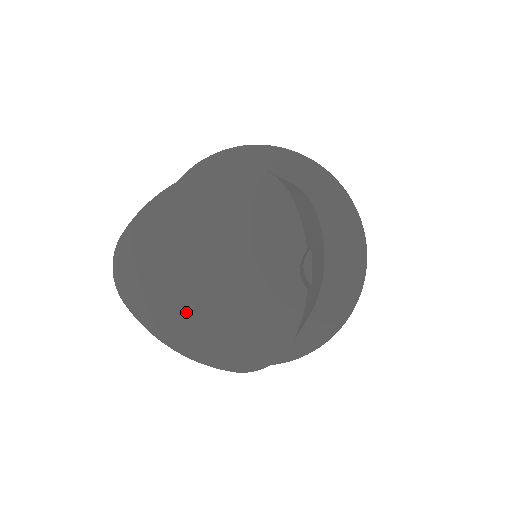
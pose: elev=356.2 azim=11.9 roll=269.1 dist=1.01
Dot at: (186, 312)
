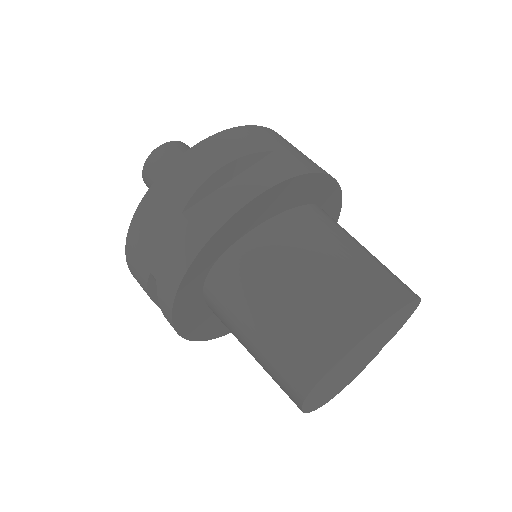
Dot at: (328, 390)
